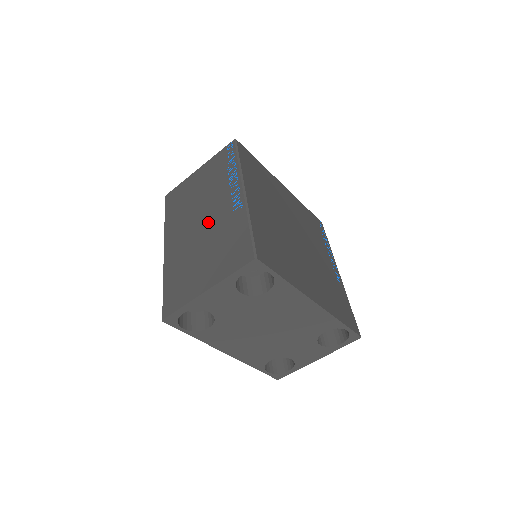
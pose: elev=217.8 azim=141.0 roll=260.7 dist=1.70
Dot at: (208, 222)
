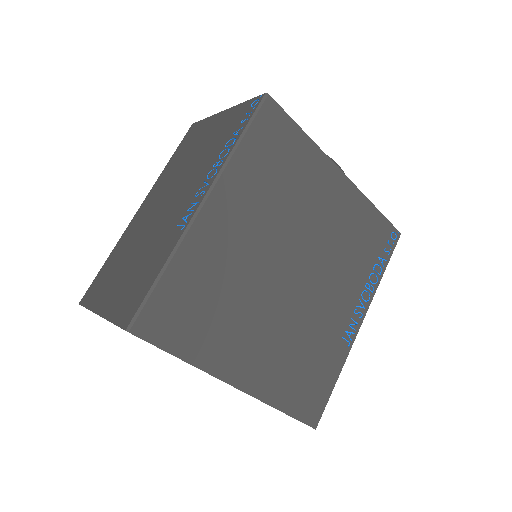
Dot at: (164, 214)
